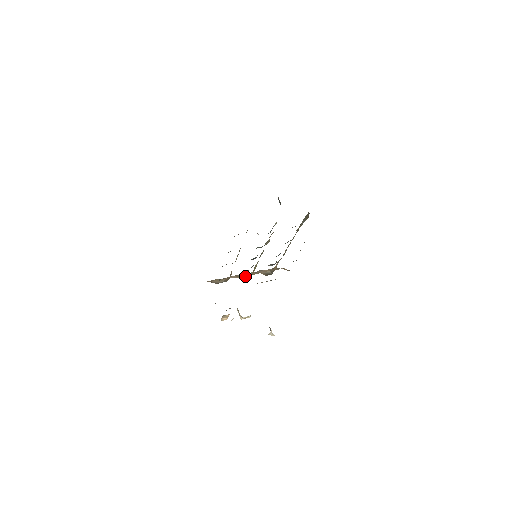
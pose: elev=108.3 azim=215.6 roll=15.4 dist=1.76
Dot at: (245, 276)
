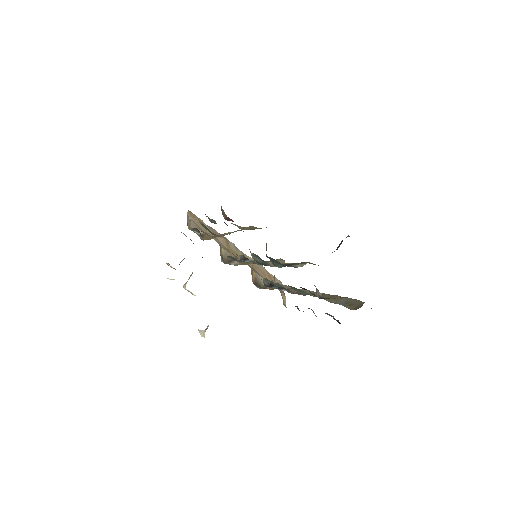
Dot at: (232, 255)
